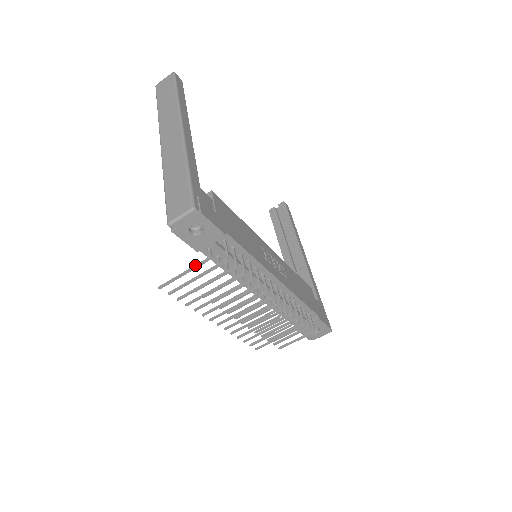
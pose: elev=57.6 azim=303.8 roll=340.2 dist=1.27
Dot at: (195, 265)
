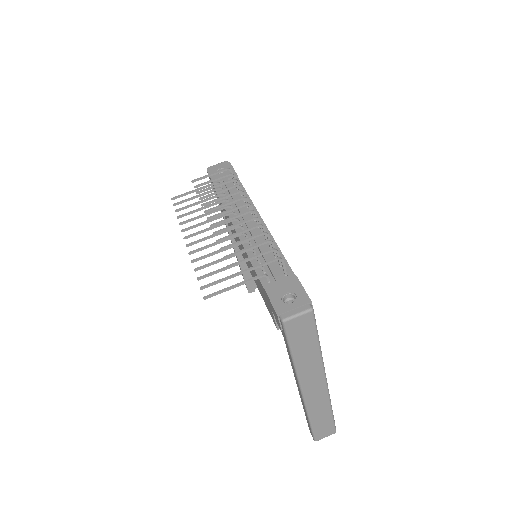
Dot at: (206, 187)
